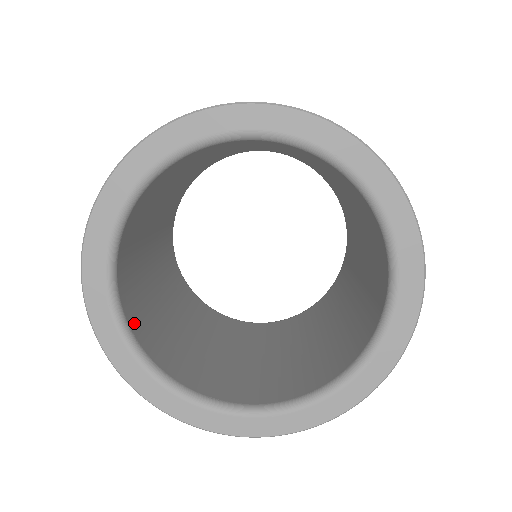
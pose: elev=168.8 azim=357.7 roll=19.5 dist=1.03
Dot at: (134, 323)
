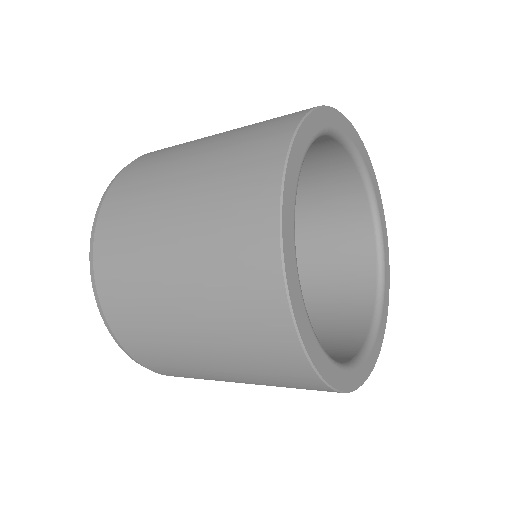
Dot at: occluded
